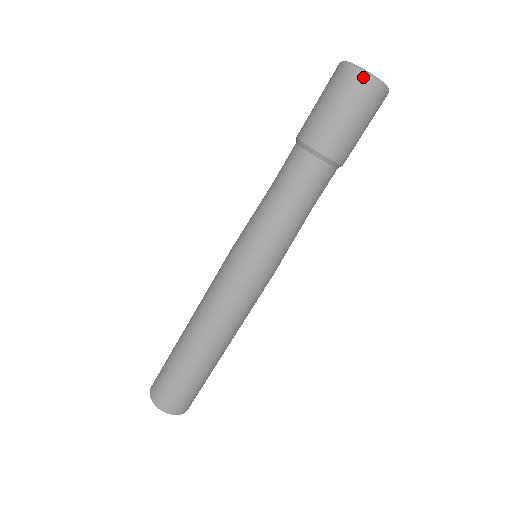
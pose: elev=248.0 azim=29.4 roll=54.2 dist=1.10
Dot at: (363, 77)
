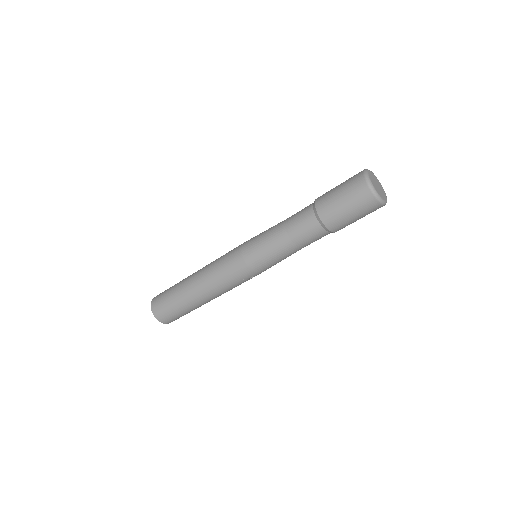
Dot at: (368, 188)
